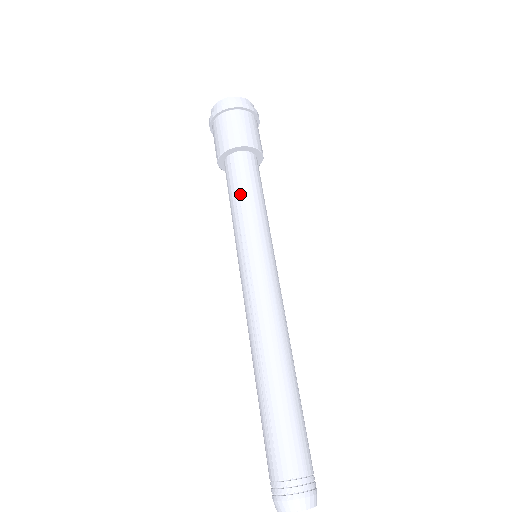
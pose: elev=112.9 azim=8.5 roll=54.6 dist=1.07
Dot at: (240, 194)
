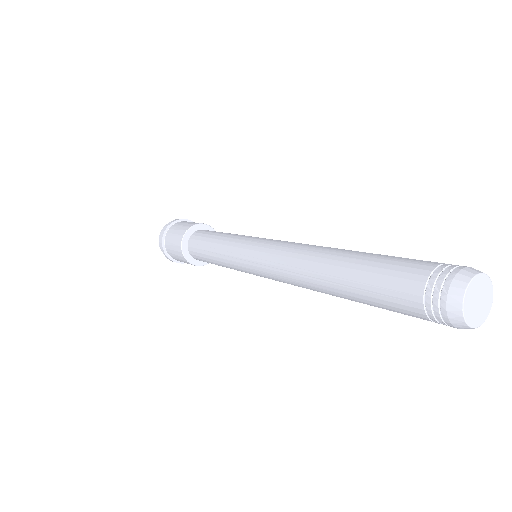
Dot at: (209, 246)
